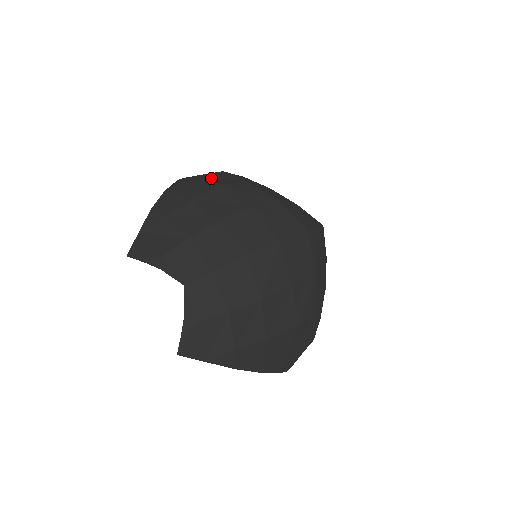
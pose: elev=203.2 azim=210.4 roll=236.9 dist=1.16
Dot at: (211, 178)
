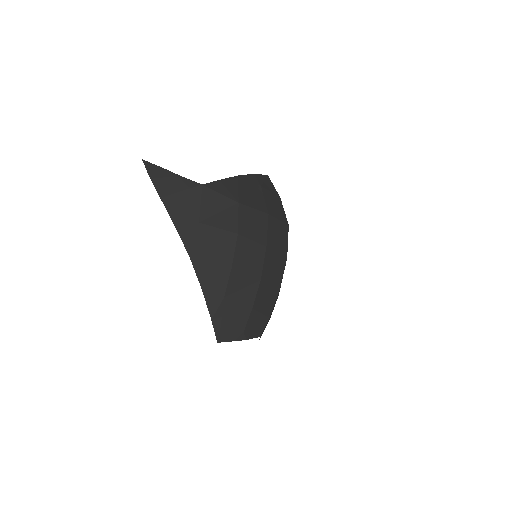
Dot at: (209, 211)
